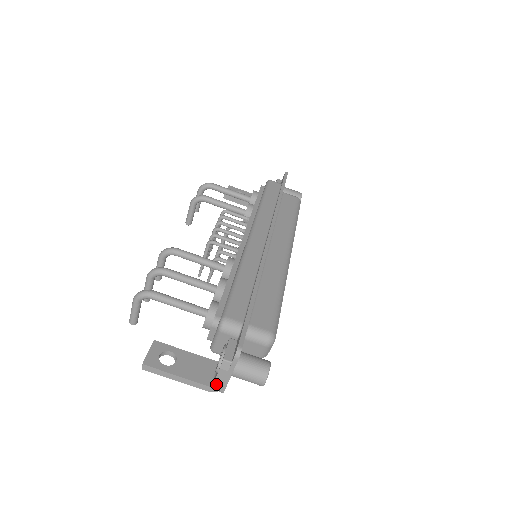
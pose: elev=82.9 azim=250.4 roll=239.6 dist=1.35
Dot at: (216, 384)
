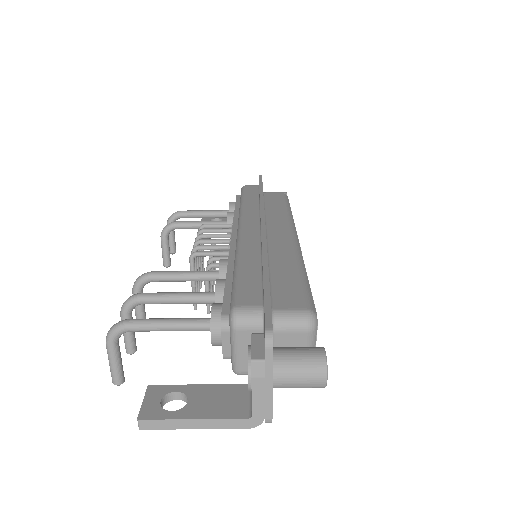
Dot at: (256, 409)
